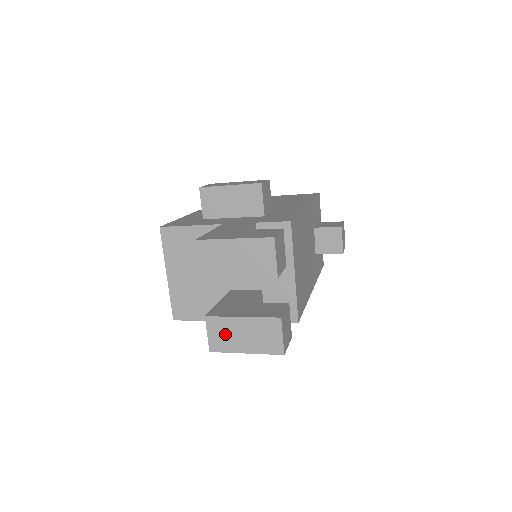
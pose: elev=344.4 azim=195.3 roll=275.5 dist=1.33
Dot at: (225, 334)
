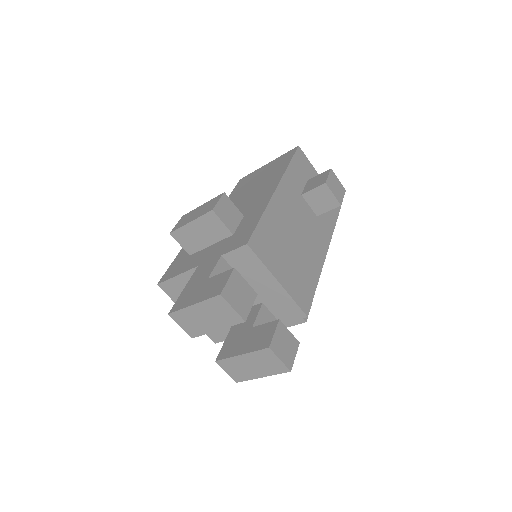
Dot at: (238, 369)
